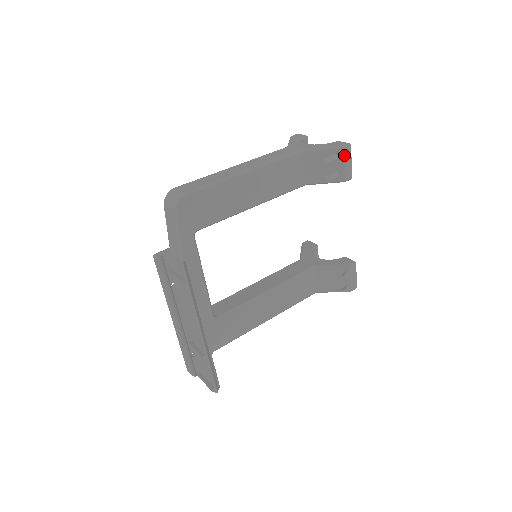
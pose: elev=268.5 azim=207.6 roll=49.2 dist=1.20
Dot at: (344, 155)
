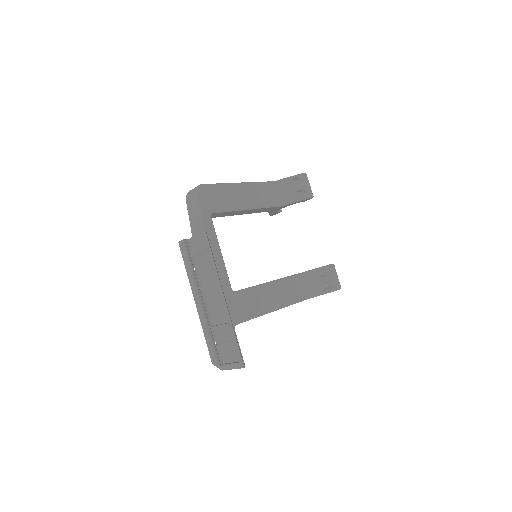
Dot at: (304, 179)
